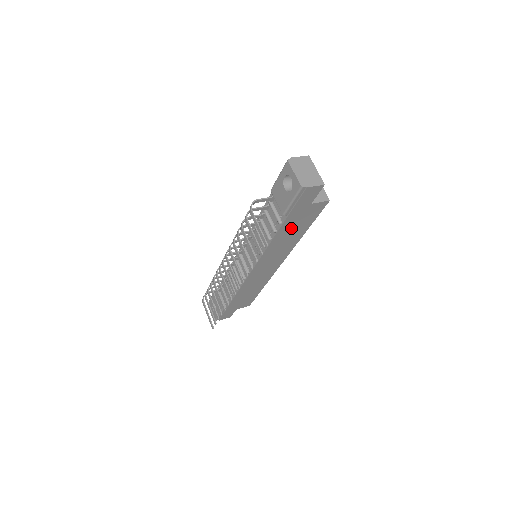
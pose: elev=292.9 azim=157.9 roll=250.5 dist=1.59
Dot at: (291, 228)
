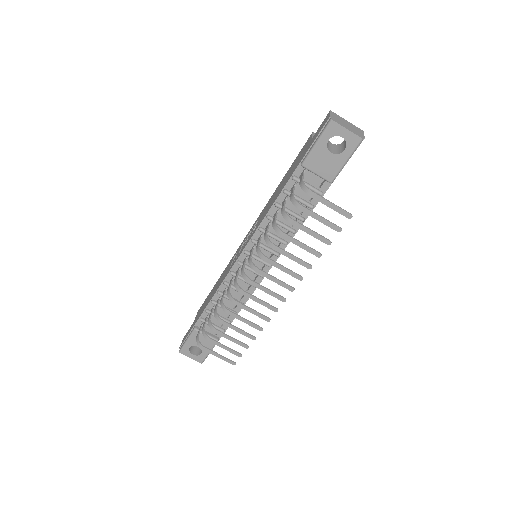
Dot at: occluded
